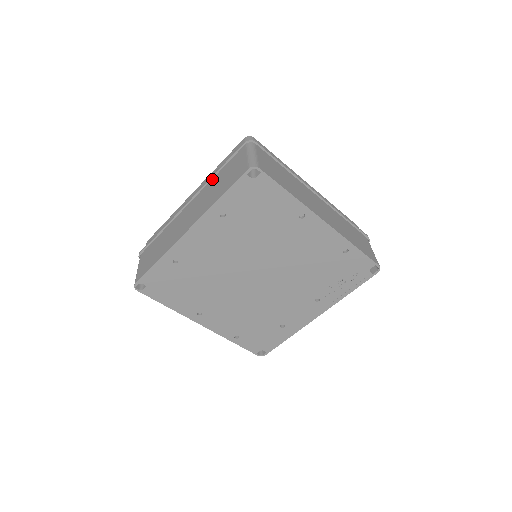
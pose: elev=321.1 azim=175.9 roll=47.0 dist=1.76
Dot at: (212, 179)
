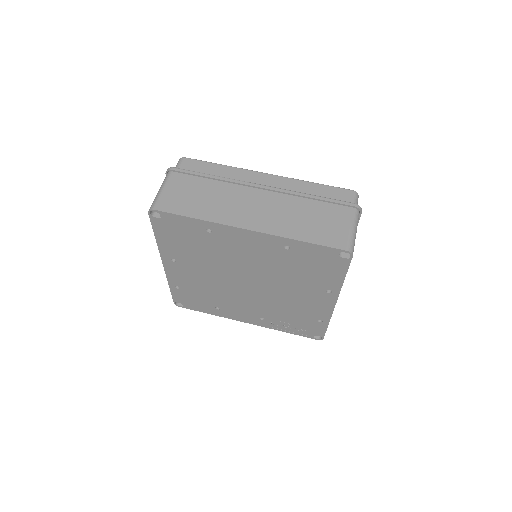
Dot at: (301, 197)
